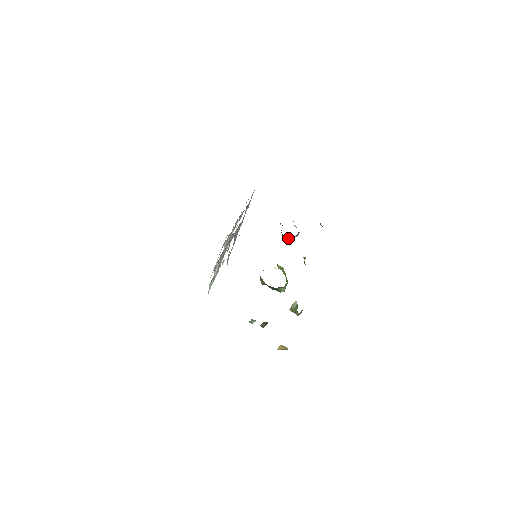
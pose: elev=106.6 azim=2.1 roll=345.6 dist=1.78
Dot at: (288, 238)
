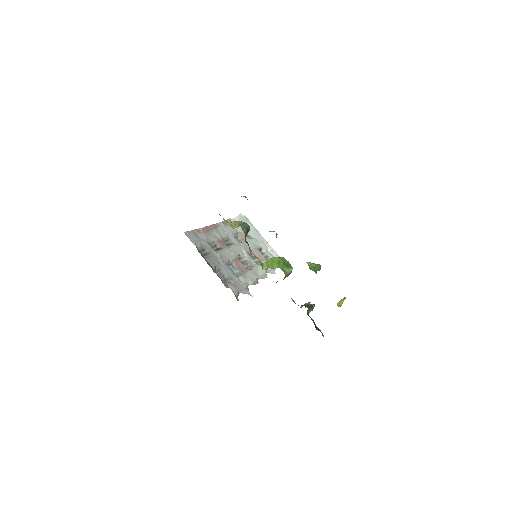
Dot at: occluded
